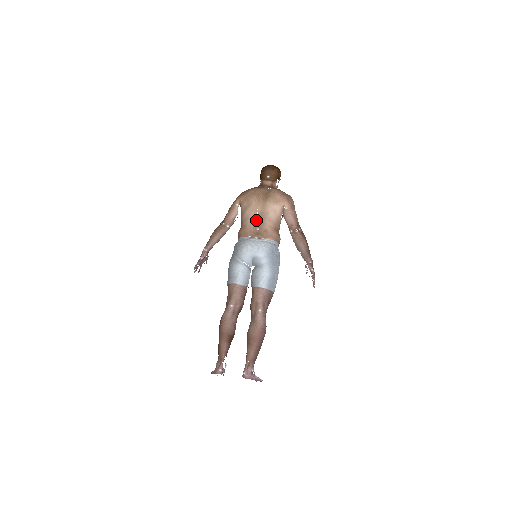
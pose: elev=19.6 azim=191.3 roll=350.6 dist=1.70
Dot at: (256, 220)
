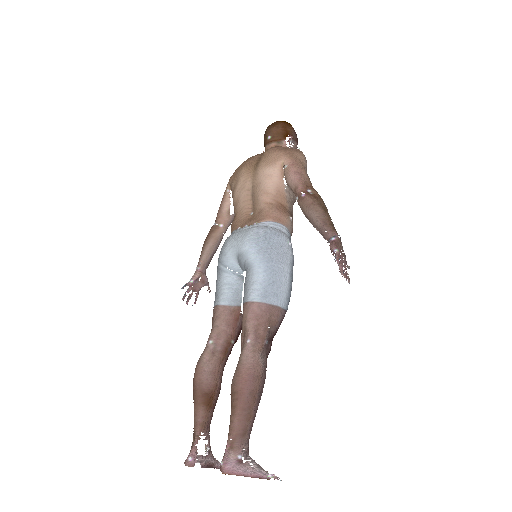
Dot at: (248, 201)
